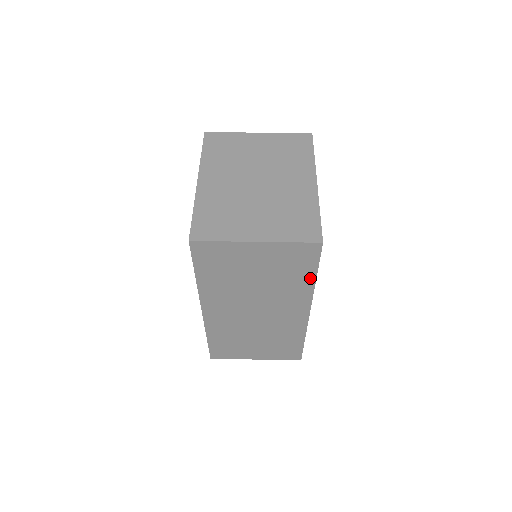
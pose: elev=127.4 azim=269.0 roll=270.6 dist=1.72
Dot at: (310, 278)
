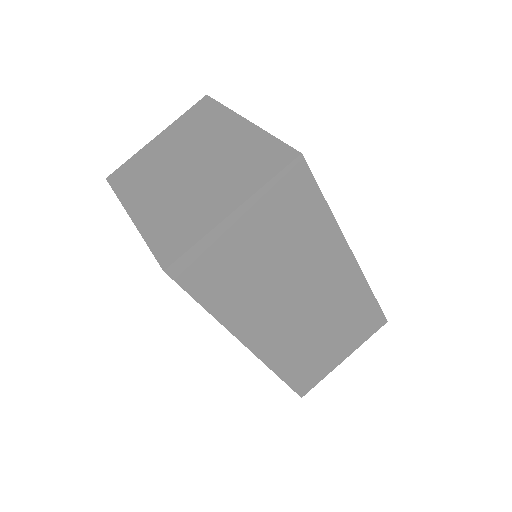
Dot at: (322, 212)
